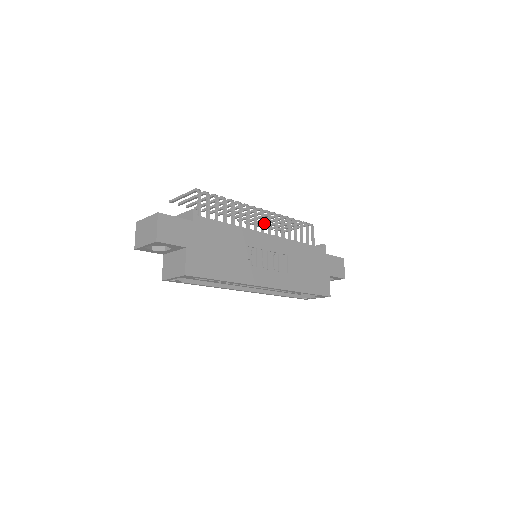
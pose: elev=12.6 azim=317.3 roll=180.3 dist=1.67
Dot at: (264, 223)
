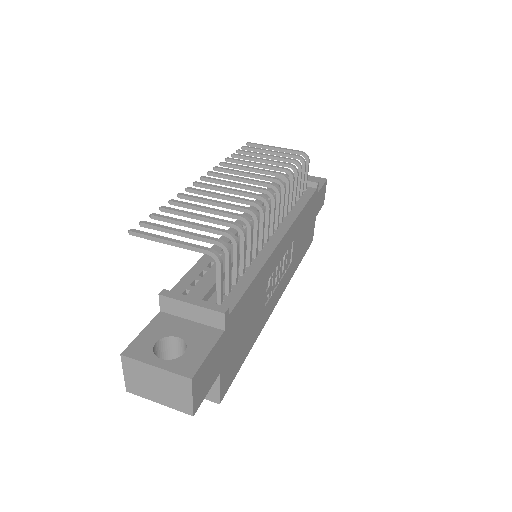
Dot at: (242, 163)
